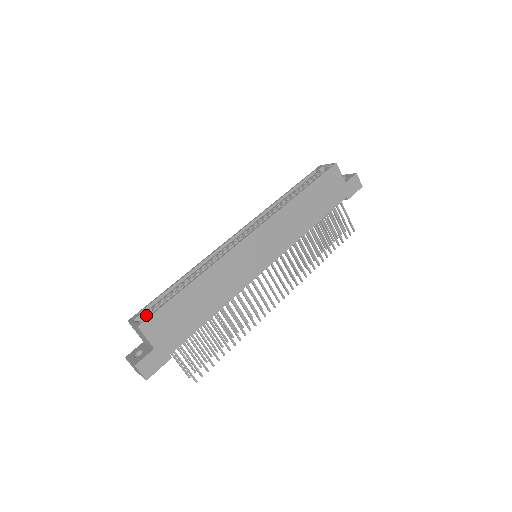
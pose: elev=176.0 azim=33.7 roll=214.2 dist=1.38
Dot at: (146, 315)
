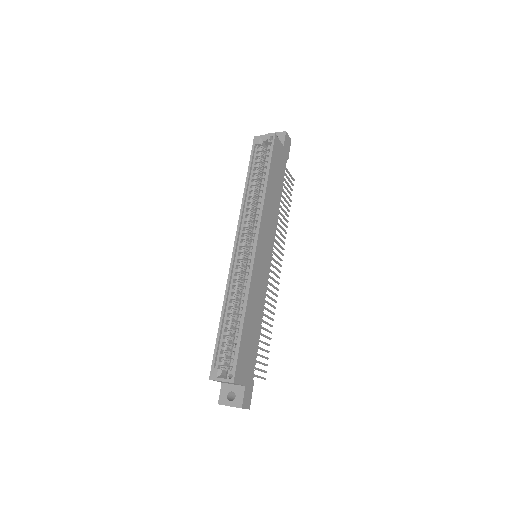
Dot at: (219, 365)
